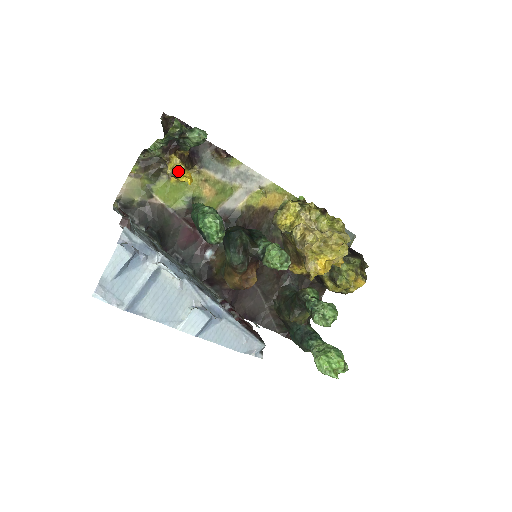
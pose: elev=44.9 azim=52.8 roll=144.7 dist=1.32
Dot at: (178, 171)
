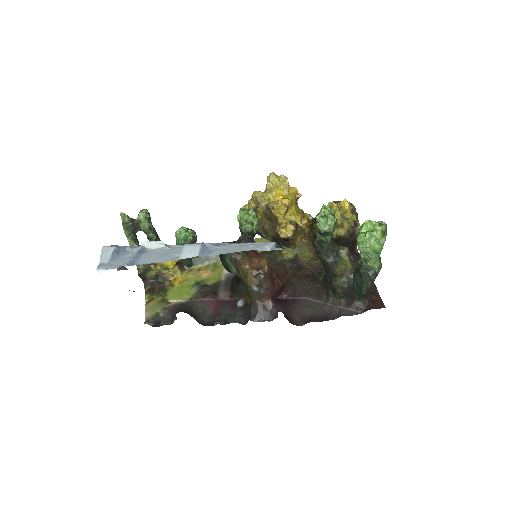
Dot at: (164, 262)
